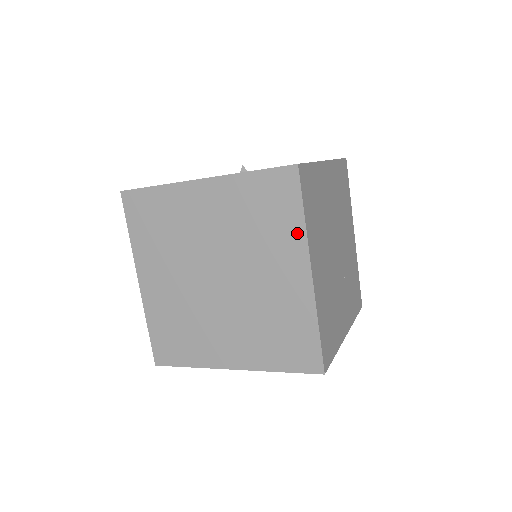
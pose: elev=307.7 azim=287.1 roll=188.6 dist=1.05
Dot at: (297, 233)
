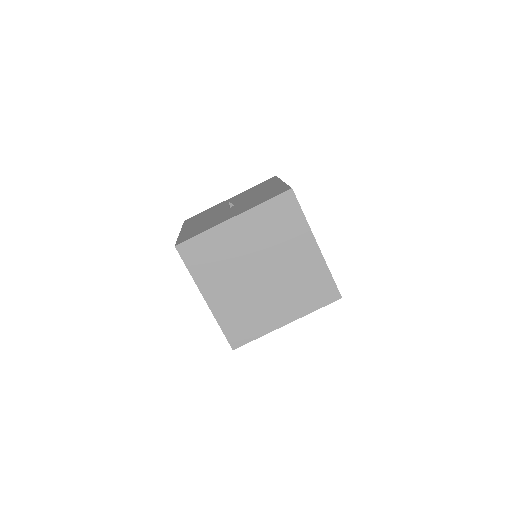
Dot at: (303, 226)
